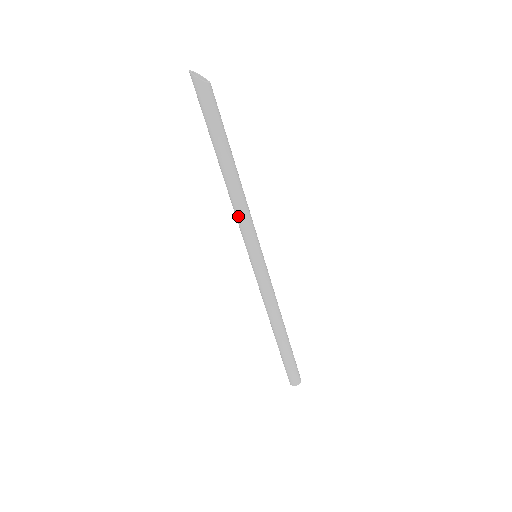
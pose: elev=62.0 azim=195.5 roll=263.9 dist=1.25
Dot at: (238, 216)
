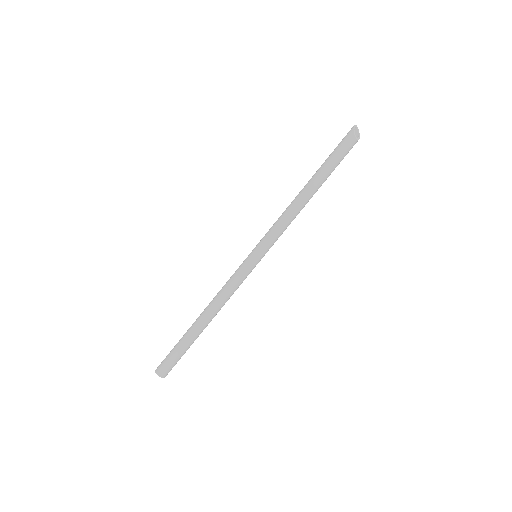
Dot at: (279, 218)
